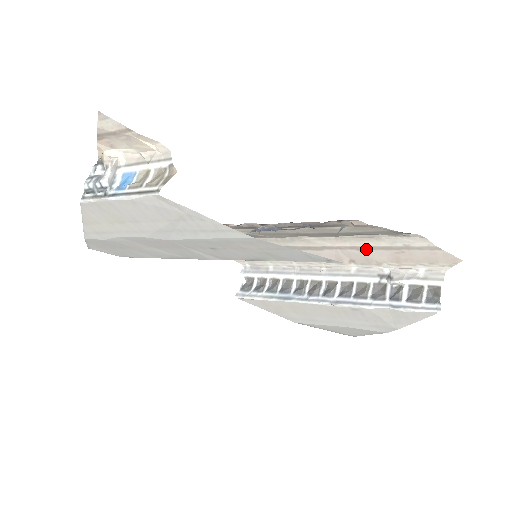
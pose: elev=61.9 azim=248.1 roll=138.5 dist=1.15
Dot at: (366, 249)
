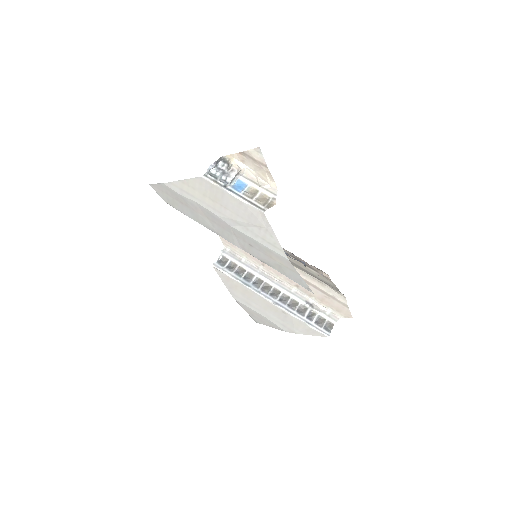
Dot at: (312, 285)
